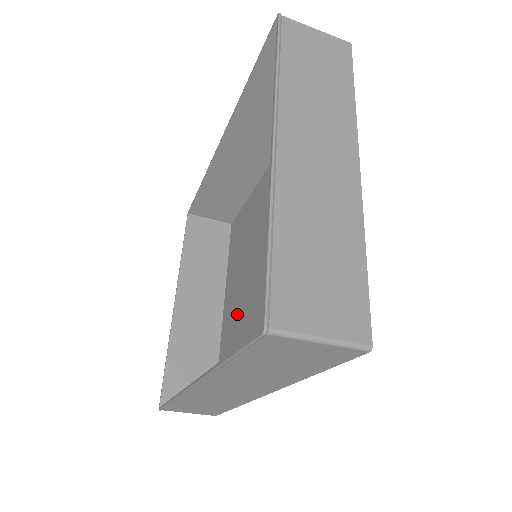
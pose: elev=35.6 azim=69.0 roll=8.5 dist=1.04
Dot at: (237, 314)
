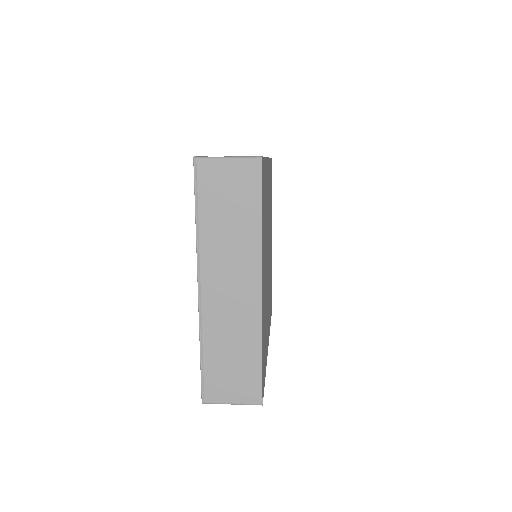
Dot at: occluded
